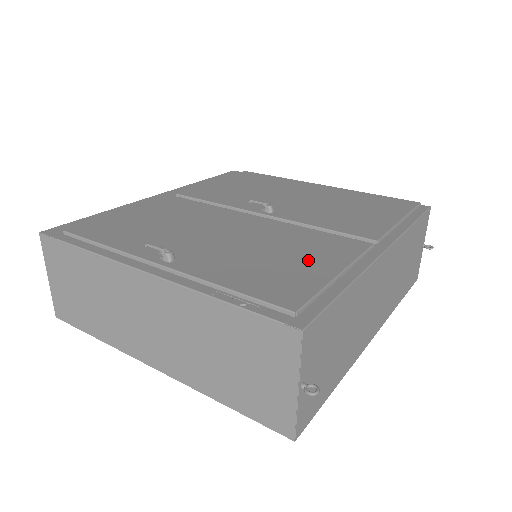
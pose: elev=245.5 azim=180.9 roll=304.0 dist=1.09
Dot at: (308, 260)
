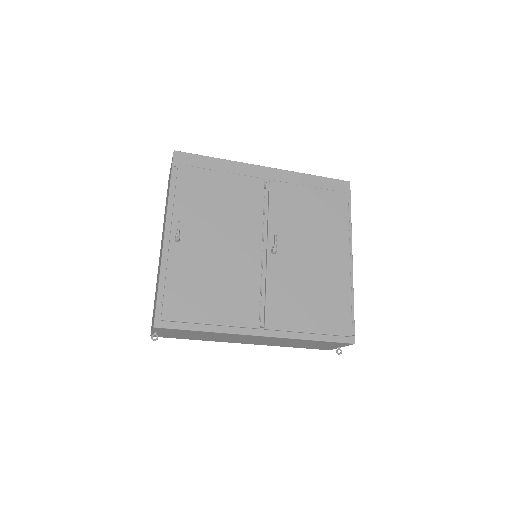
Dot at: (216, 303)
